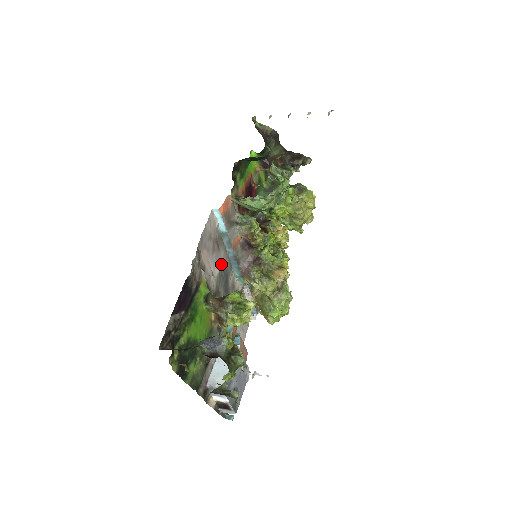
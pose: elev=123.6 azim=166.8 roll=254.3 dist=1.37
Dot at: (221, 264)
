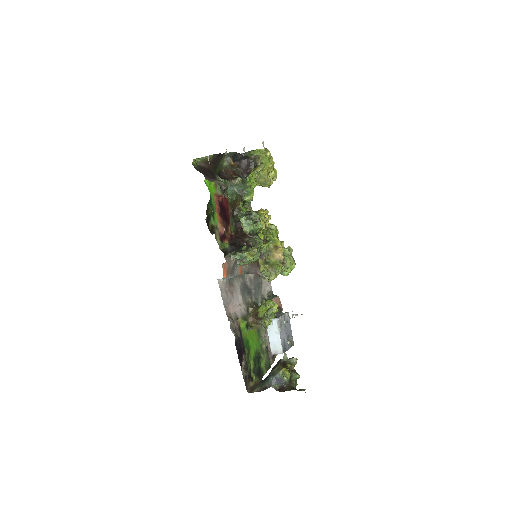
Dot at: (239, 289)
